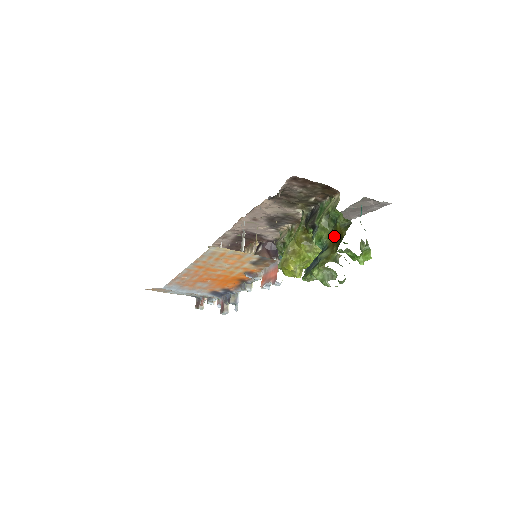
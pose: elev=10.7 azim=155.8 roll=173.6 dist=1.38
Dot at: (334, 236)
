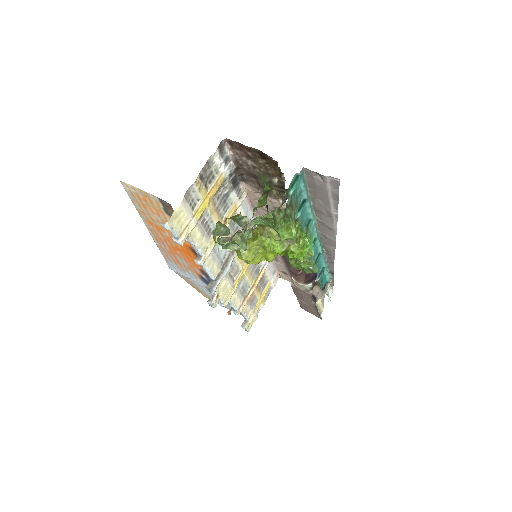
Dot at: occluded
